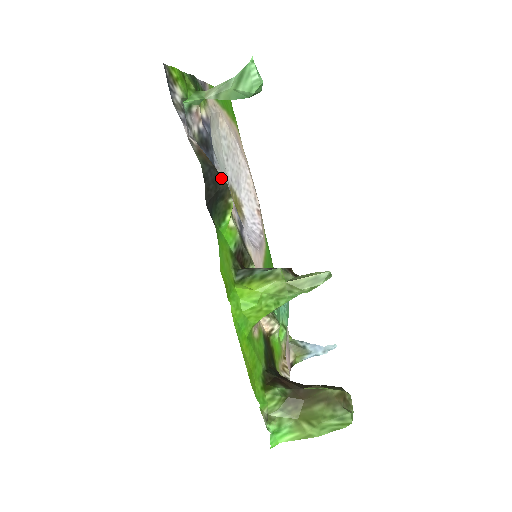
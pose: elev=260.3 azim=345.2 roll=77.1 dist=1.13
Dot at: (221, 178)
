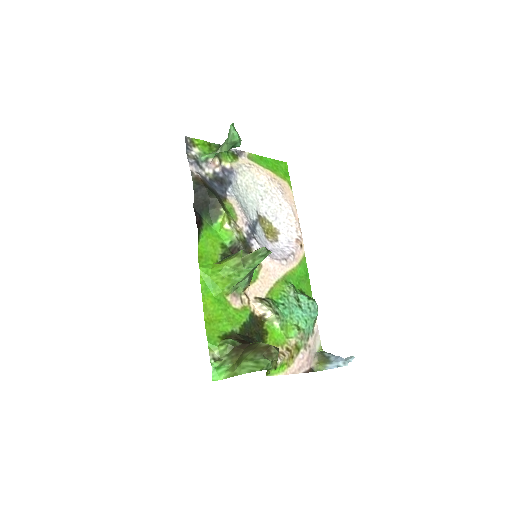
Dot at: (212, 194)
